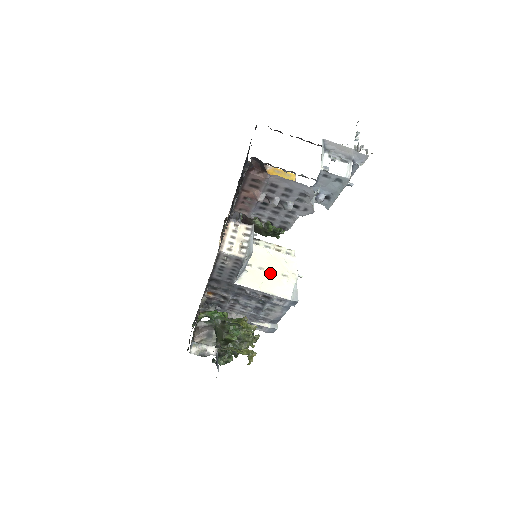
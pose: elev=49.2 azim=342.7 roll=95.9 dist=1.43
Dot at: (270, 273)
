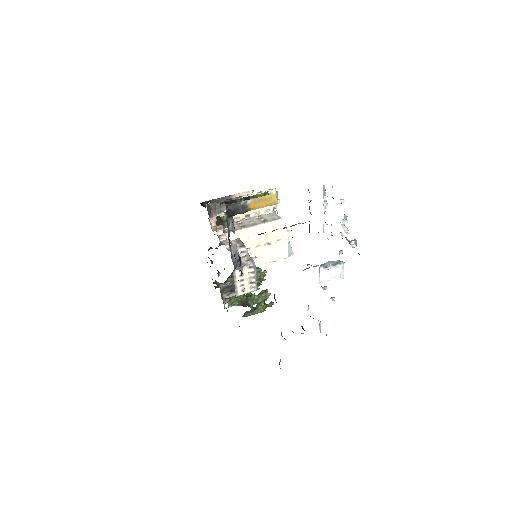
Dot at: (266, 246)
